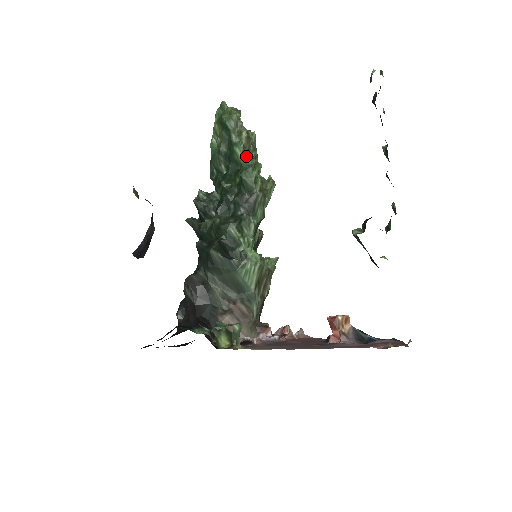
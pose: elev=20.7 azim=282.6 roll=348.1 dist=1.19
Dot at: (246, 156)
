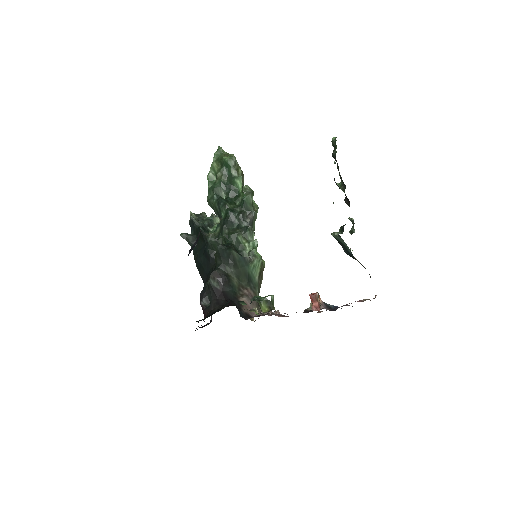
Dot at: (245, 186)
